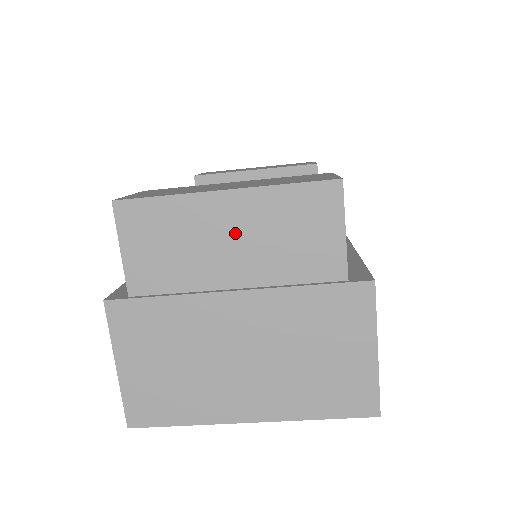
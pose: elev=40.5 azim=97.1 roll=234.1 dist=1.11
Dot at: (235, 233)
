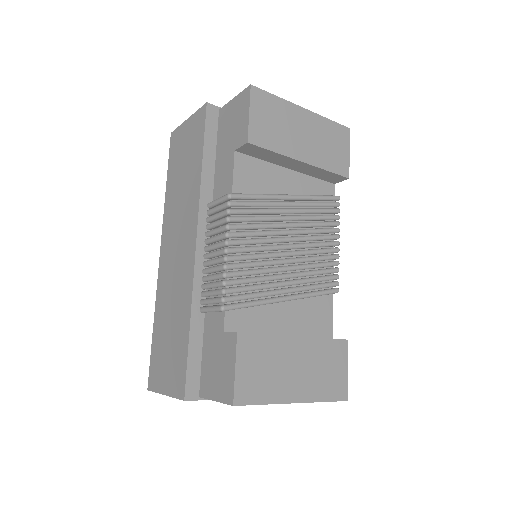
Dot at: occluded
